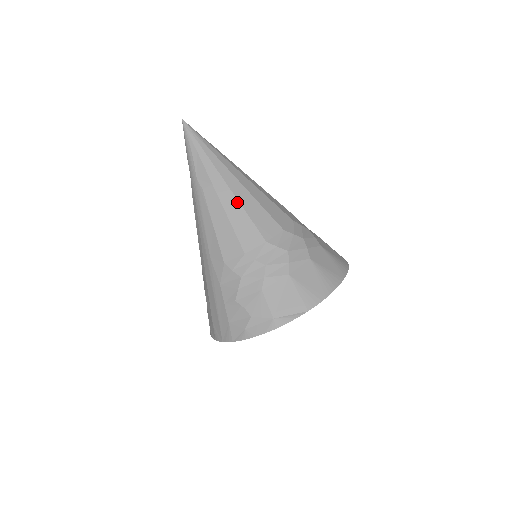
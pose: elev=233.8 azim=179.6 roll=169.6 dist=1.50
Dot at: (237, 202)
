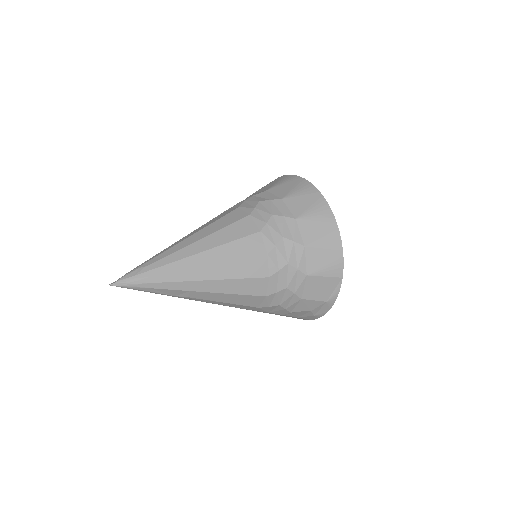
Dot at: (220, 281)
